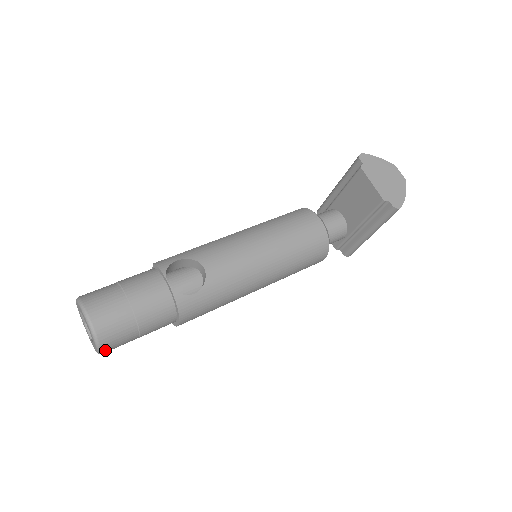
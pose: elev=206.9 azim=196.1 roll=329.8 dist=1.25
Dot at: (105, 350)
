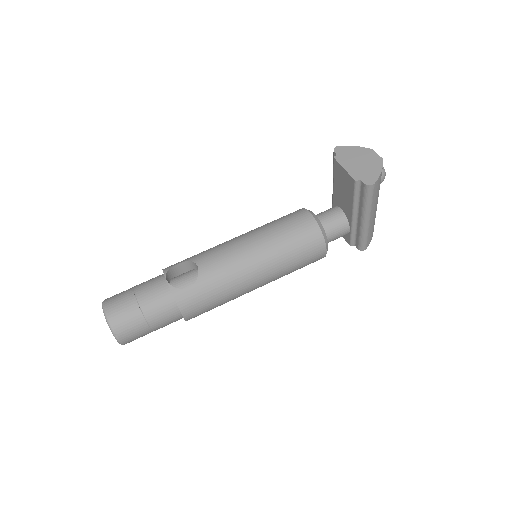
Dot at: (122, 339)
